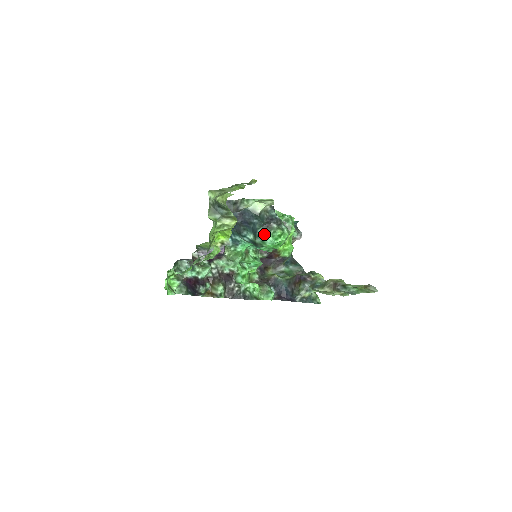
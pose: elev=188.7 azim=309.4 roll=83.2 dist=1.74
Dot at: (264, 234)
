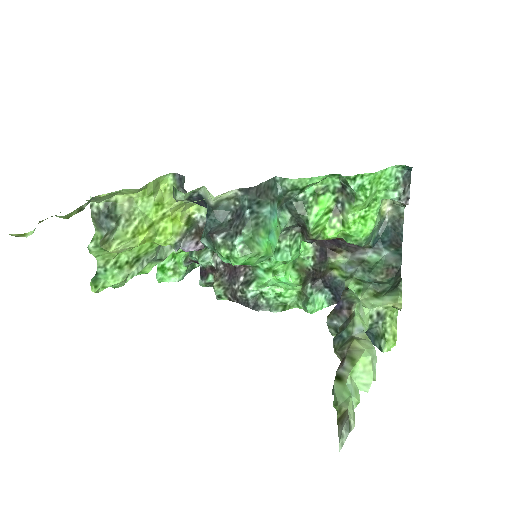
Dot at: (211, 248)
